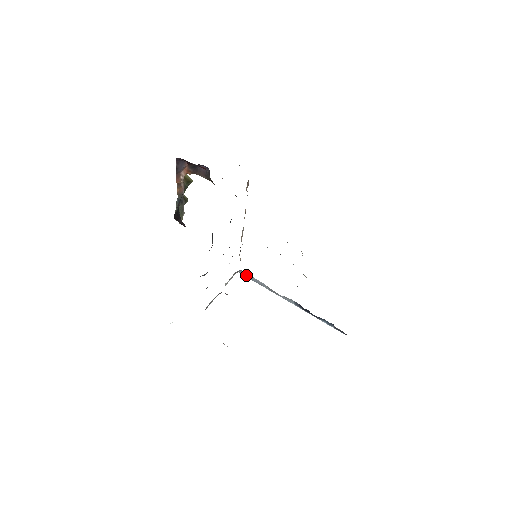
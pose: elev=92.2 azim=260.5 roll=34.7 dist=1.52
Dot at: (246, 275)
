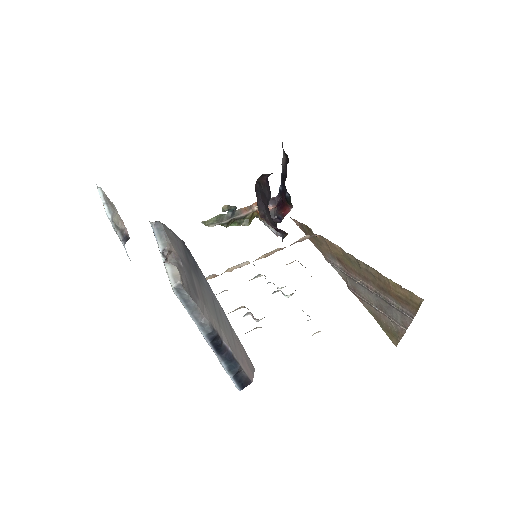
Dot at: (181, 293)
